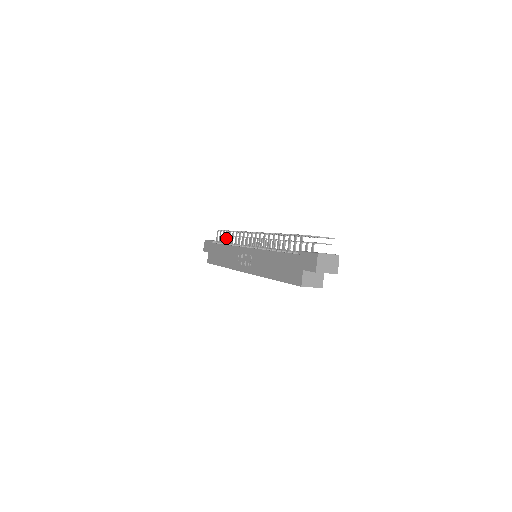
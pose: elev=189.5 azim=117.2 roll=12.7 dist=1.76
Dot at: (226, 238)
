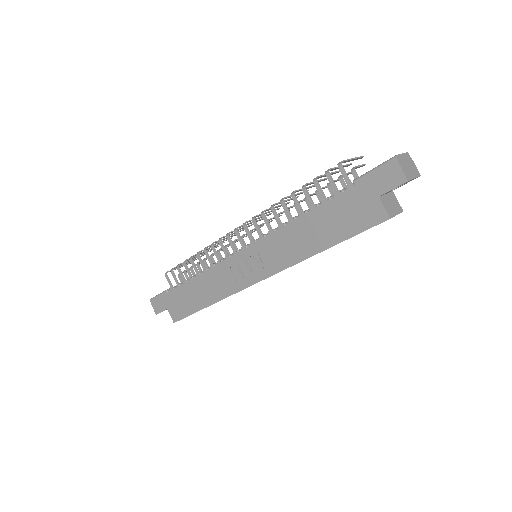
Dot at: (188, 271)
